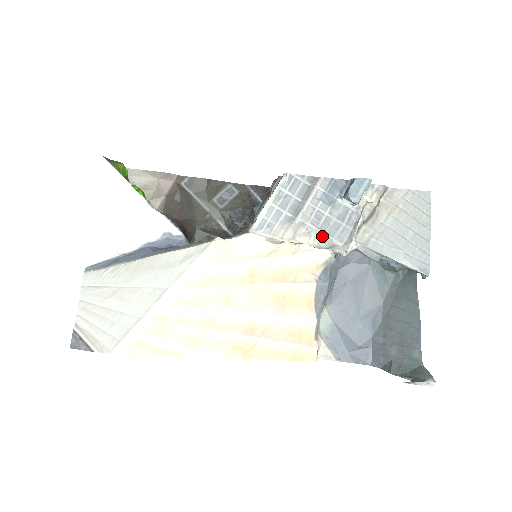
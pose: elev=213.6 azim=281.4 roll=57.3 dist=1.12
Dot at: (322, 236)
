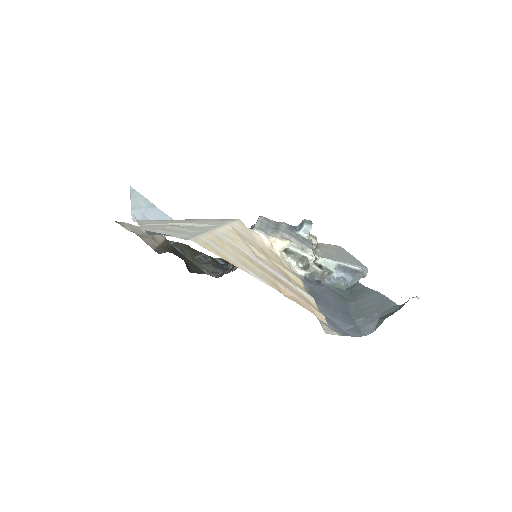
Dot at: (298, 243)
